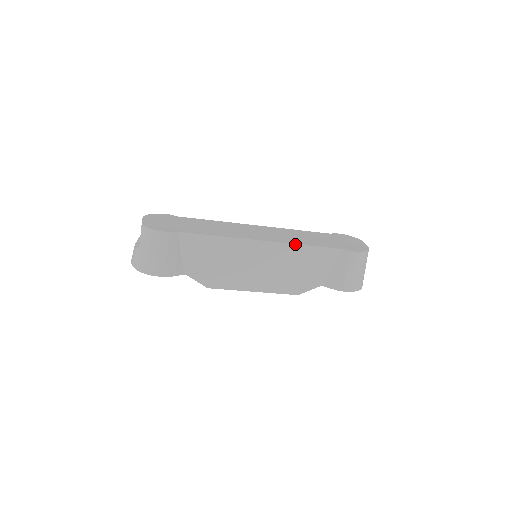
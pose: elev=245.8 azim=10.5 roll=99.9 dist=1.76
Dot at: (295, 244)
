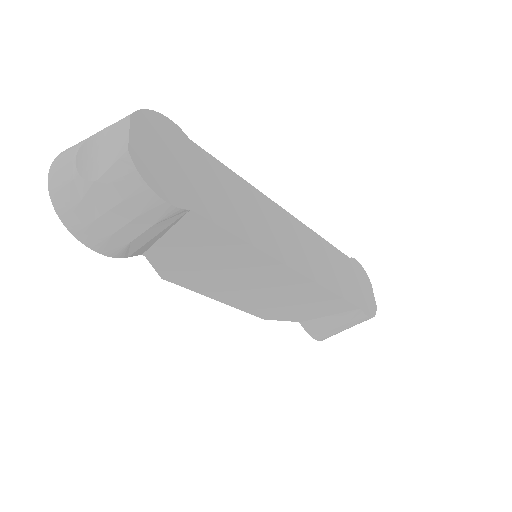
Dot at: (324, 287)
